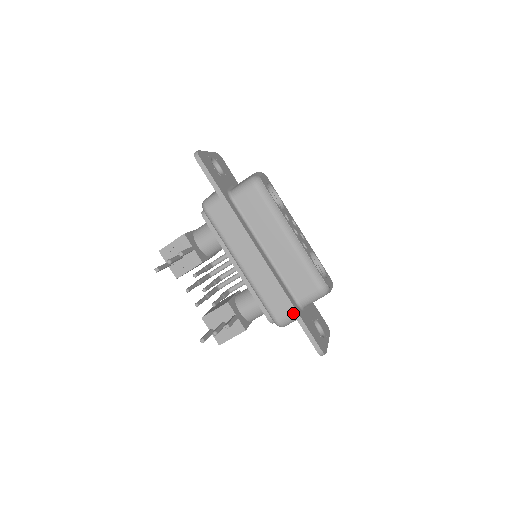
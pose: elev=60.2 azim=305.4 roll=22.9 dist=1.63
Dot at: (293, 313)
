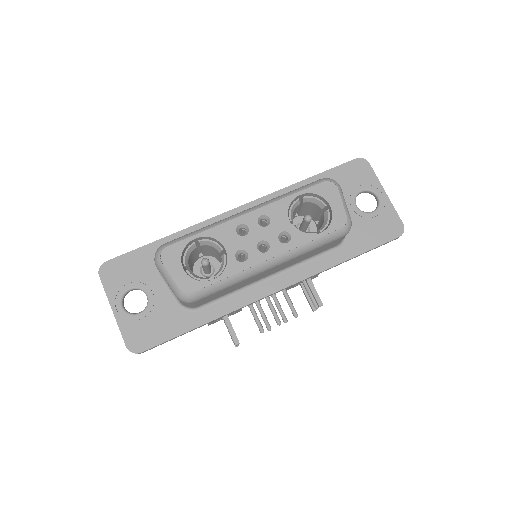
Dot at: occluded
